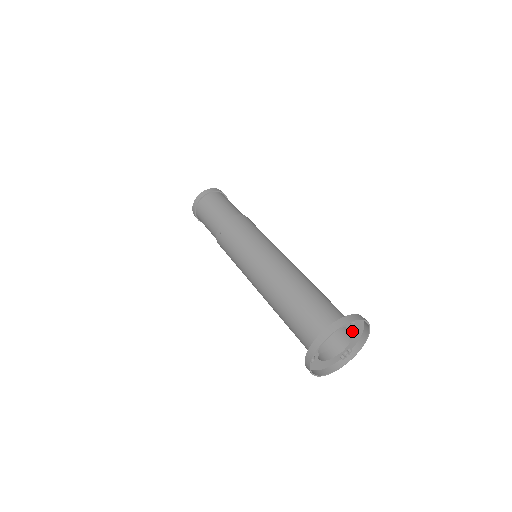
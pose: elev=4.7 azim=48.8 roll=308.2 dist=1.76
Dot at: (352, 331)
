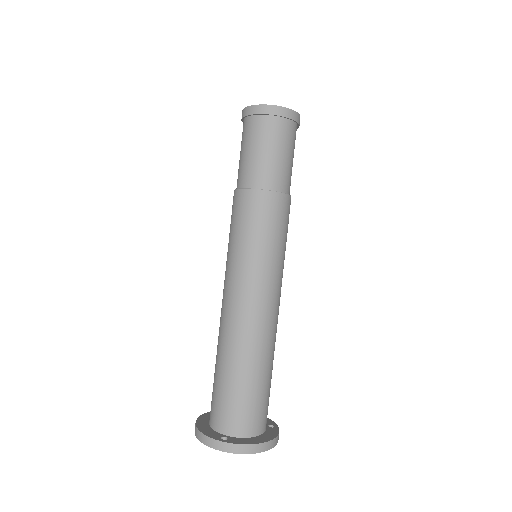
Dot at: occluded
